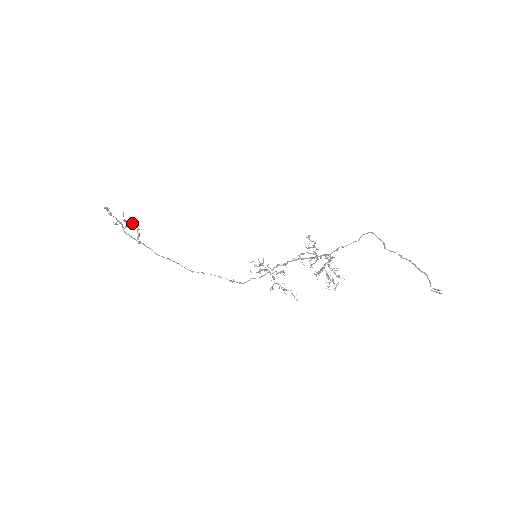
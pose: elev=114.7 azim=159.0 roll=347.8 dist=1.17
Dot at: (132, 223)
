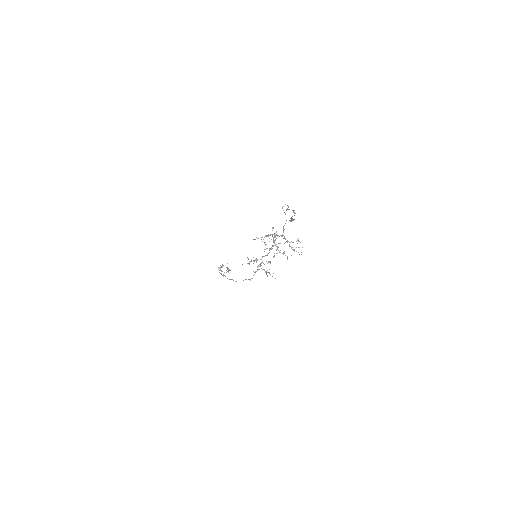
Dot at: (227, 267)
